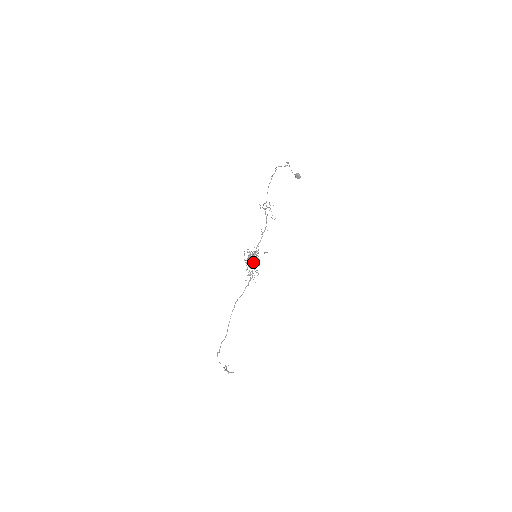
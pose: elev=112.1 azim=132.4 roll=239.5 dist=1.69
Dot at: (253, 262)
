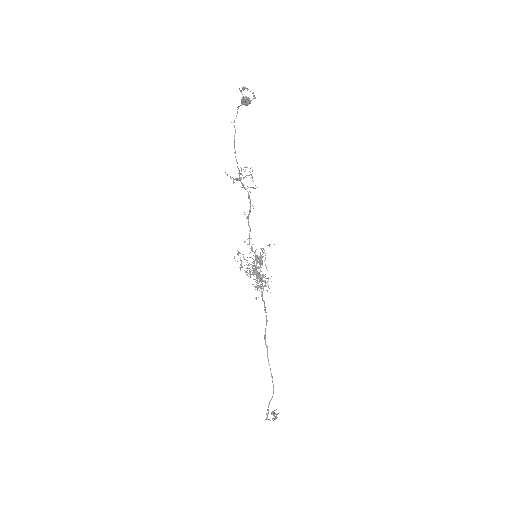
Dot at: occluded
